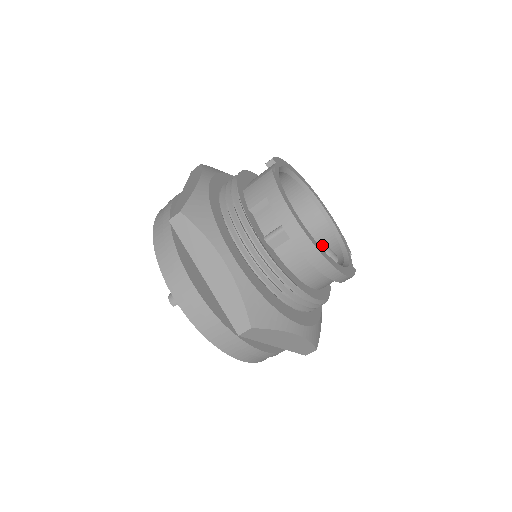
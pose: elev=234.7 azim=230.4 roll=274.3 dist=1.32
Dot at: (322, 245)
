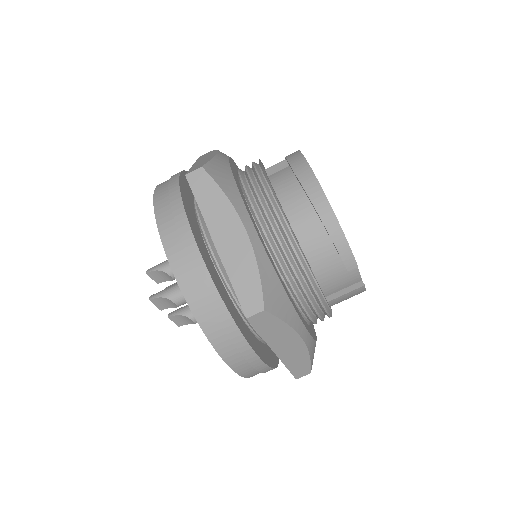
Dot at: occluded
